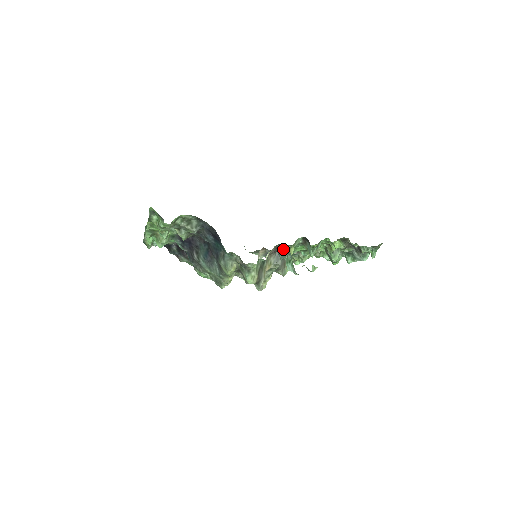
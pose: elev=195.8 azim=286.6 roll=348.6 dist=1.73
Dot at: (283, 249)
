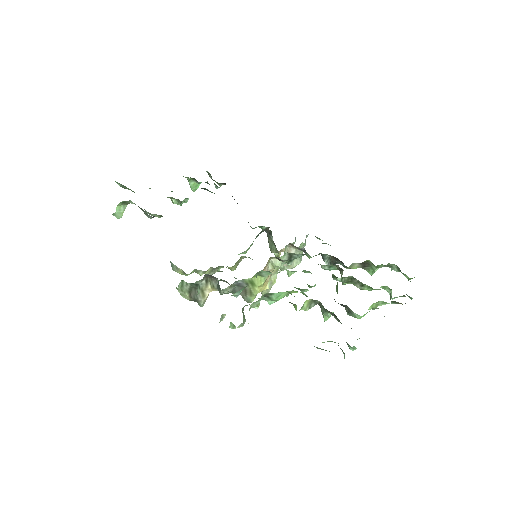
Dot at: occluded
